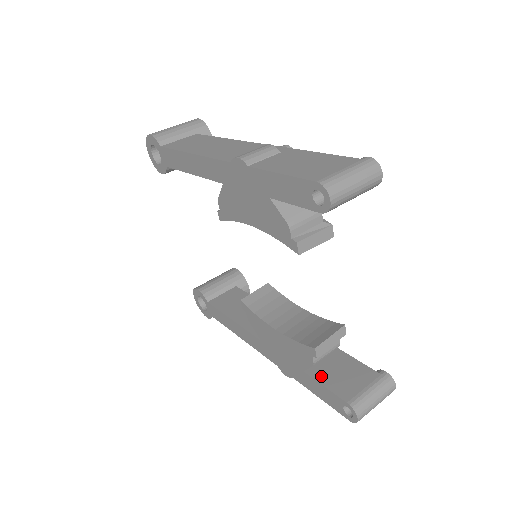
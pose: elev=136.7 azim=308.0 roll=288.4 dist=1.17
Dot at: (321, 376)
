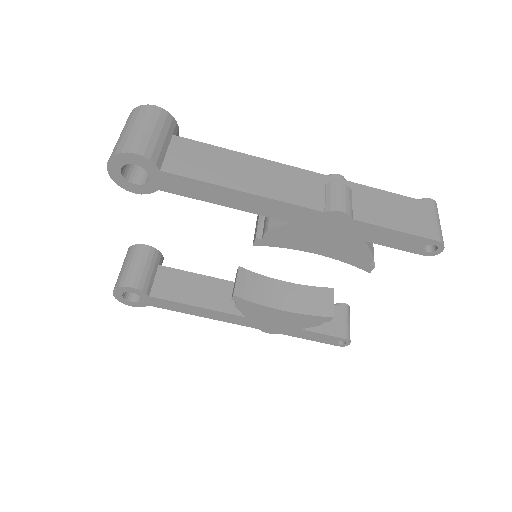
Dot at: (315, 327)
